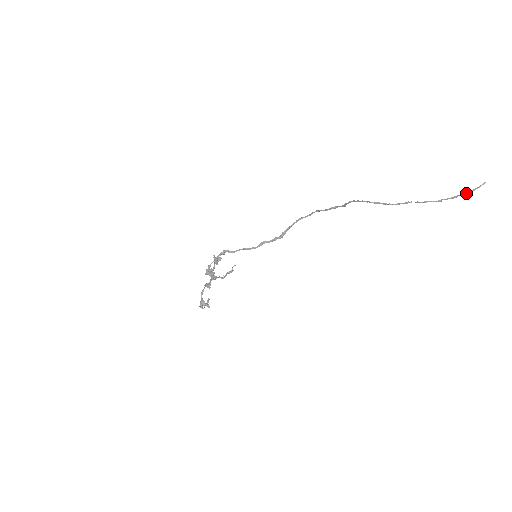
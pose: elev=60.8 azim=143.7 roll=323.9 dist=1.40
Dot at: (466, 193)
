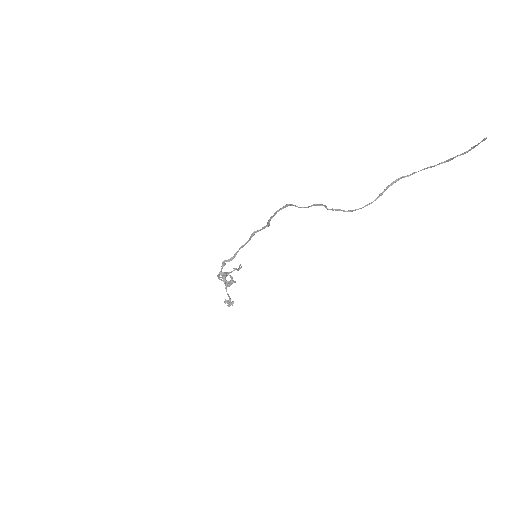
Dot at: (463, 154)
